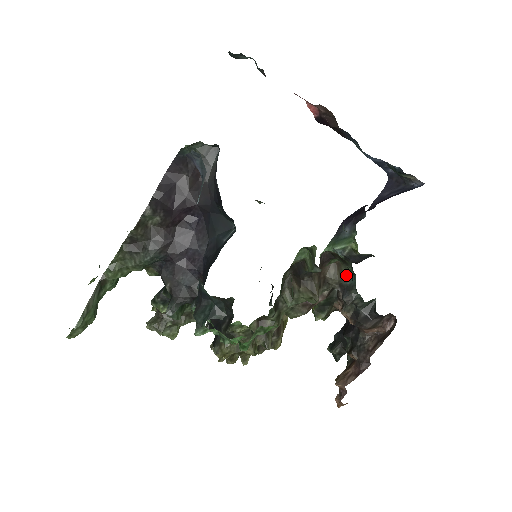
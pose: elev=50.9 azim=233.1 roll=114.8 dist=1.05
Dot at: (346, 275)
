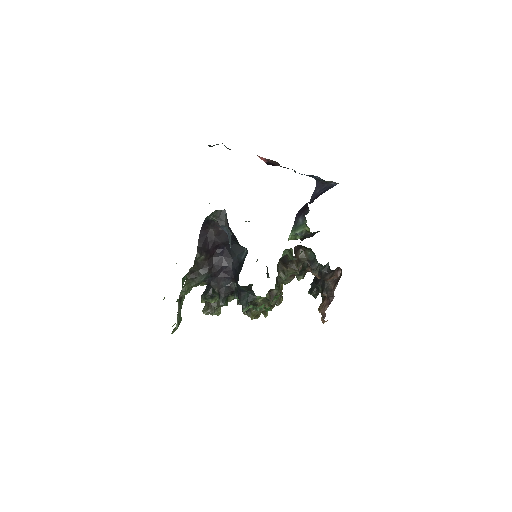
Dot at: (310, 255)
